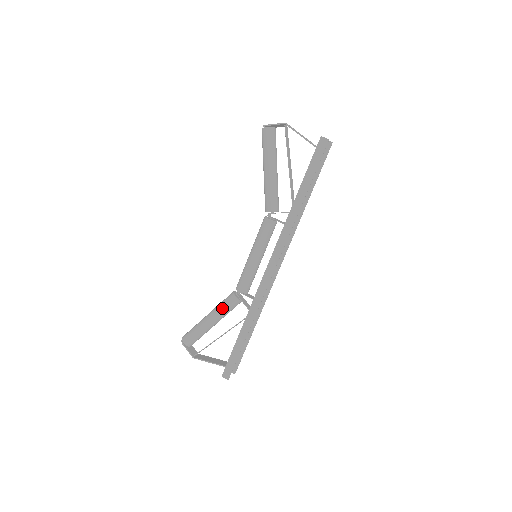
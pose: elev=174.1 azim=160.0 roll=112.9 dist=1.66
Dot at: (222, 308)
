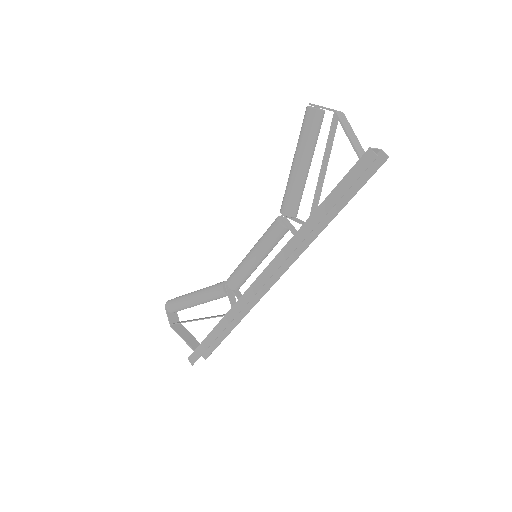
Dot at: (207, 293)
